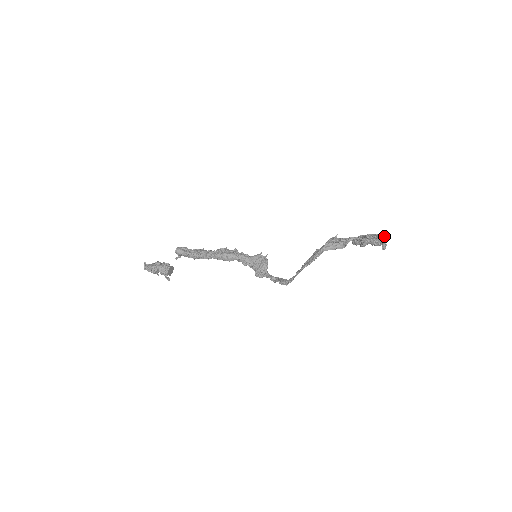
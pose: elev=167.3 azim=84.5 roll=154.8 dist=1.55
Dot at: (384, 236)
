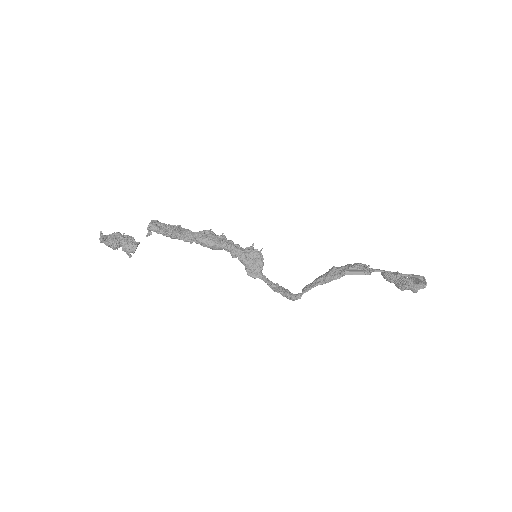
Dot at: (423, 280)
